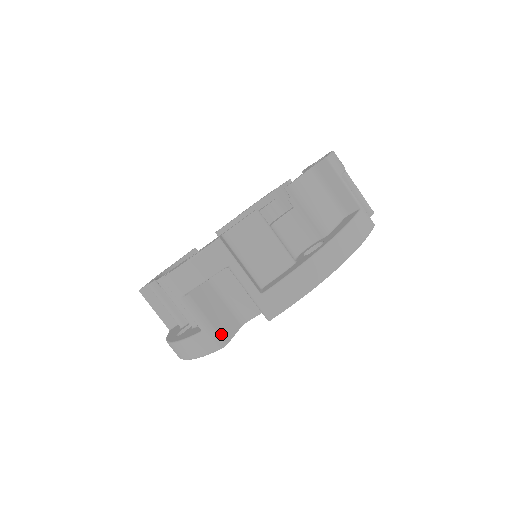
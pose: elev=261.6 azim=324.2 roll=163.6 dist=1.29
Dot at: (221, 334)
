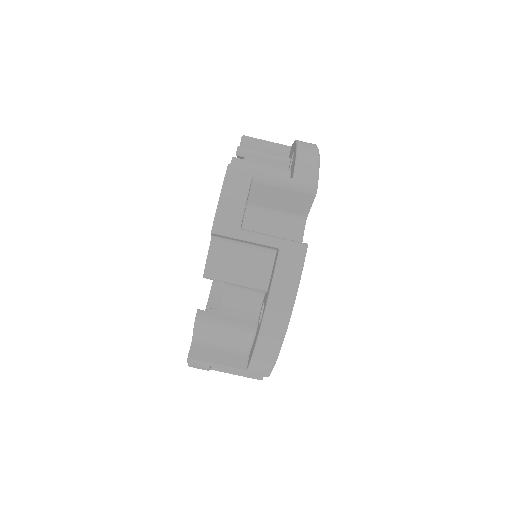
Dot at: occluded
